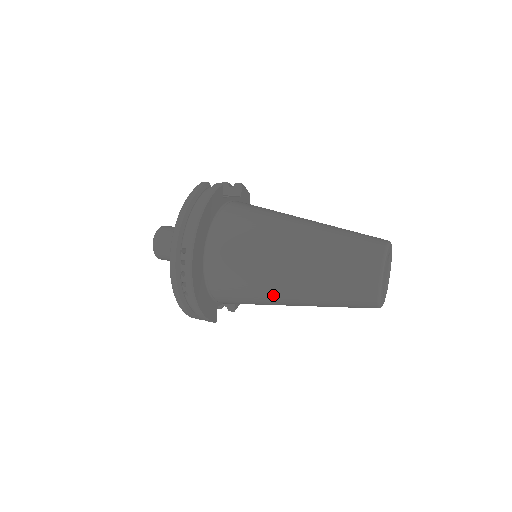
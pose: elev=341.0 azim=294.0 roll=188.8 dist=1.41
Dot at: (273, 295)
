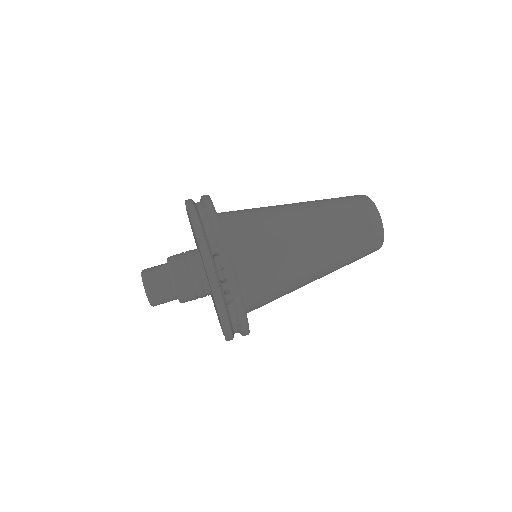
Dot at: (302, 271)
